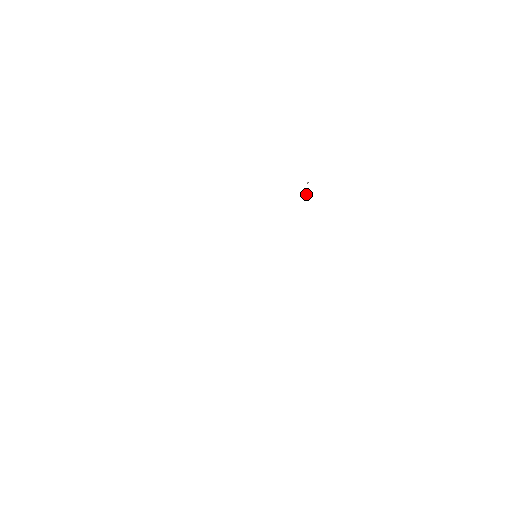
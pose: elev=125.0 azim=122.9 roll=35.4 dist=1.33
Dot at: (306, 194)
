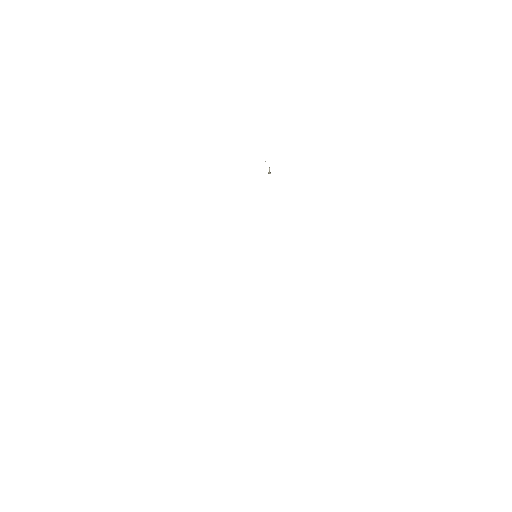
Dot at: (270, 172)
